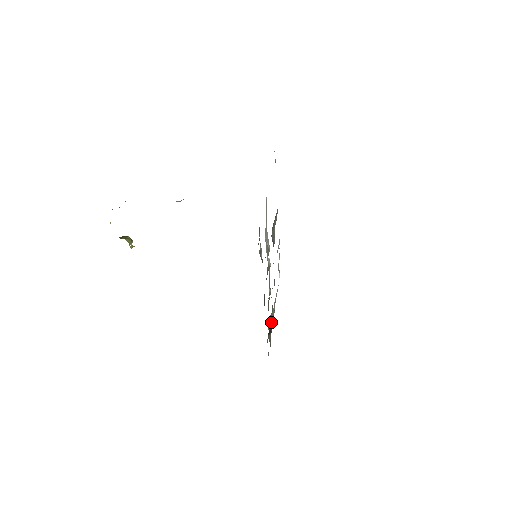
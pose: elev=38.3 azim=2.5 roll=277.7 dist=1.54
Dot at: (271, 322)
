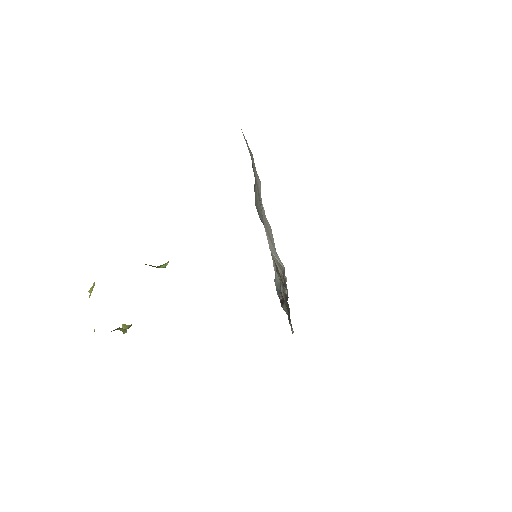
Dot at: (279, 291)
